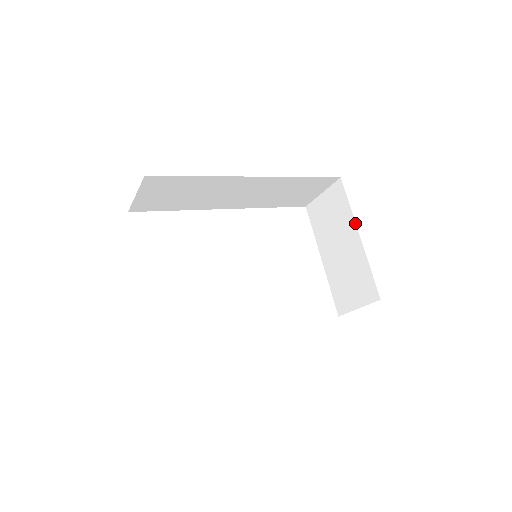
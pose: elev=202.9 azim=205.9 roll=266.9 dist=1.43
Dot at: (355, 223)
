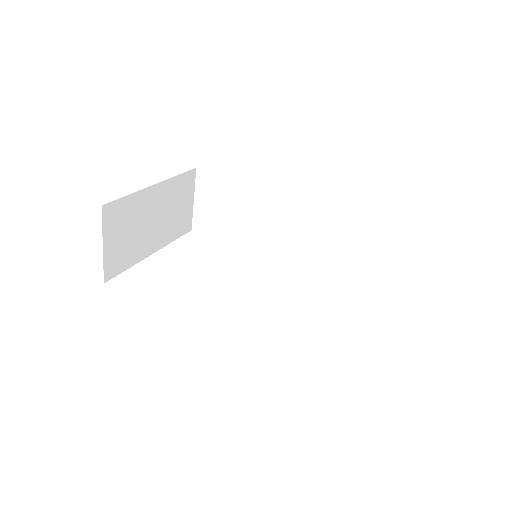
Dot at: occluded
